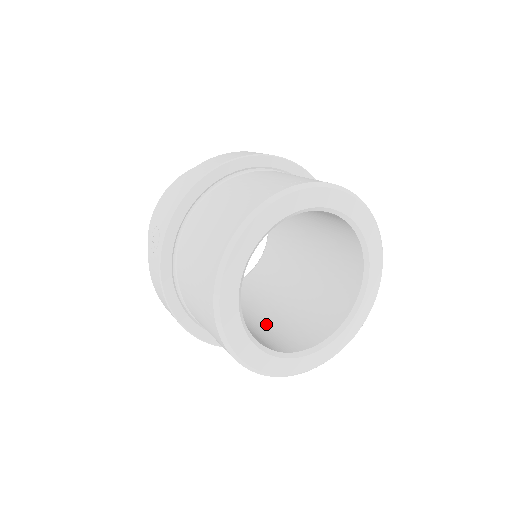
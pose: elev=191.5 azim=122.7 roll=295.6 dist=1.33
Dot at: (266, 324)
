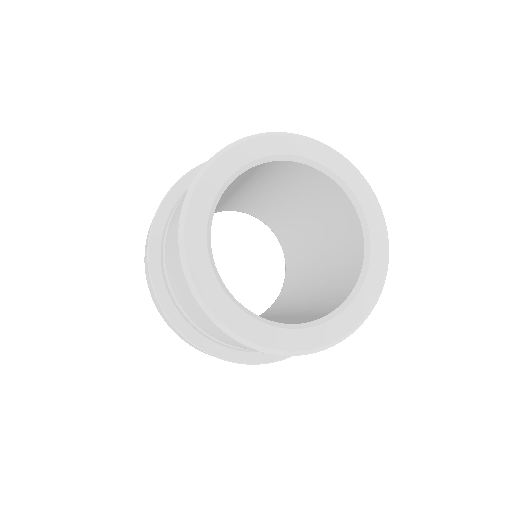
Dot at: (283, 320)
